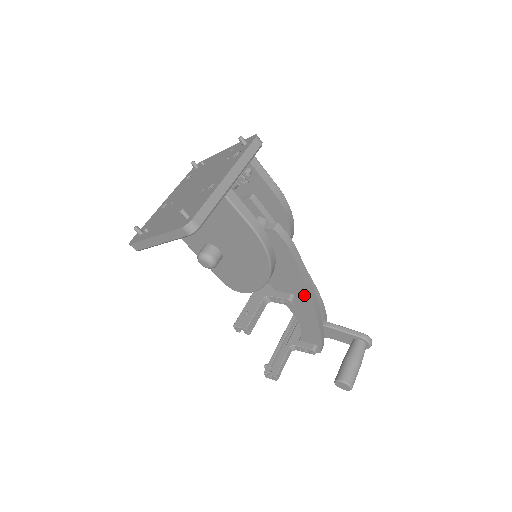
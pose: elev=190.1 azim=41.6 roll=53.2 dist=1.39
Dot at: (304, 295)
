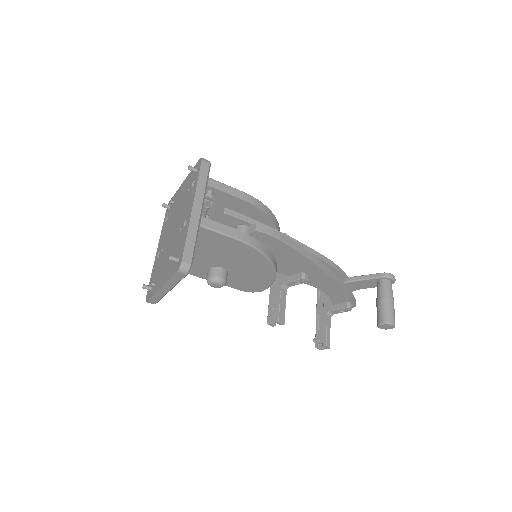
Dot at: (313, 269)
